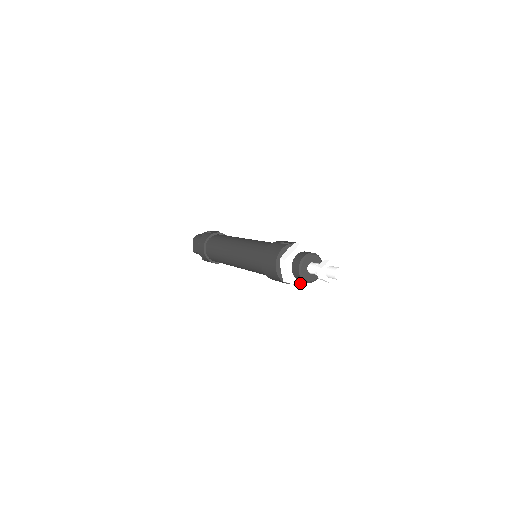
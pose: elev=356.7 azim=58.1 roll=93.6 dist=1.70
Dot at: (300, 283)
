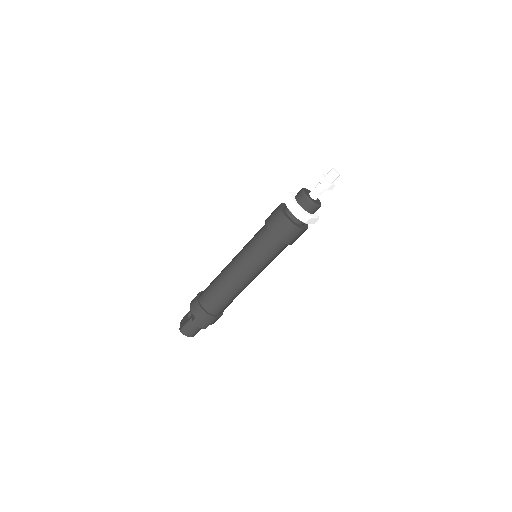
Dot at: (304, 211)
